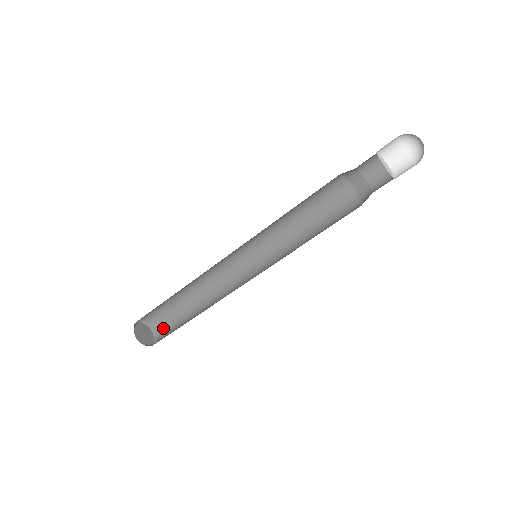
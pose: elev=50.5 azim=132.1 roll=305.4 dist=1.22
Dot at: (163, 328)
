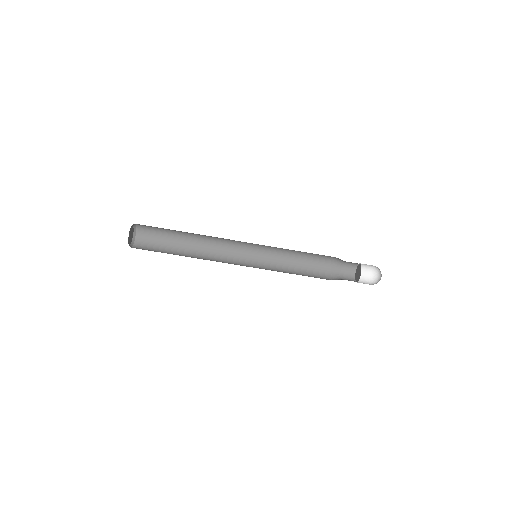
Dot at: (142, 247)
